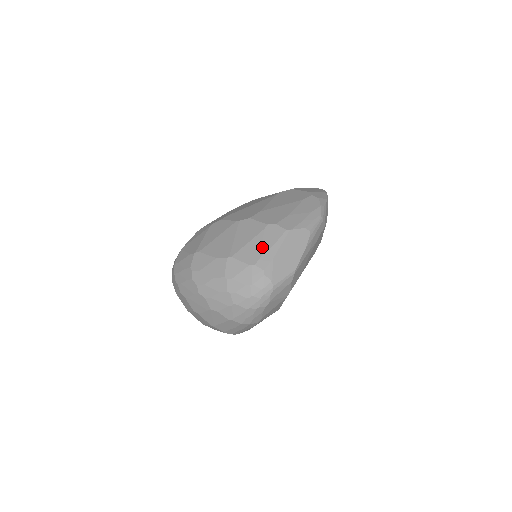
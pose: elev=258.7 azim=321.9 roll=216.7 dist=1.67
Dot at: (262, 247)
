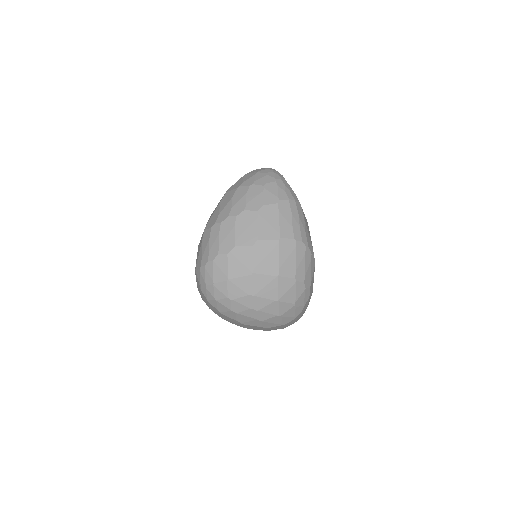
Dot at: occluded
